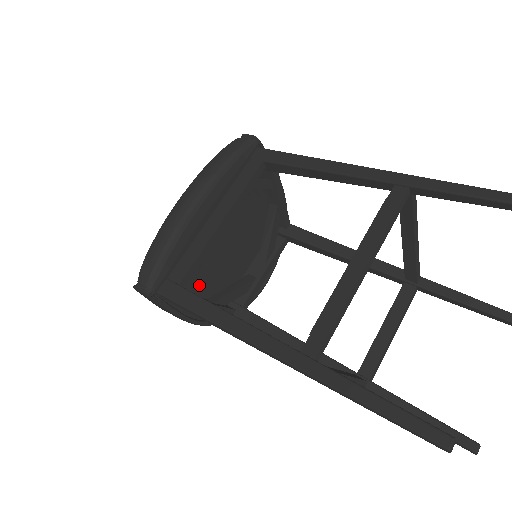
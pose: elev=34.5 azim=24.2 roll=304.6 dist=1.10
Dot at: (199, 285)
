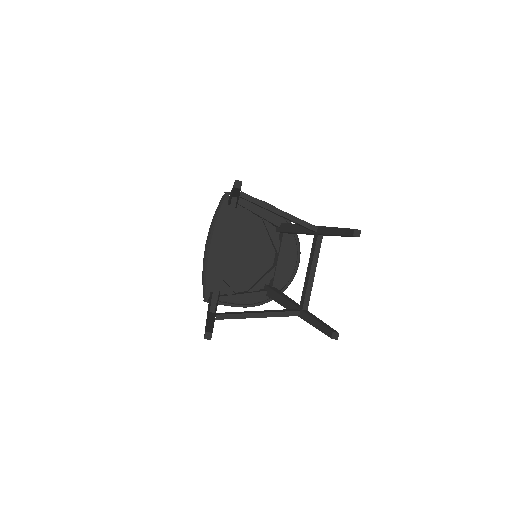
Dot at: (238, 285)
